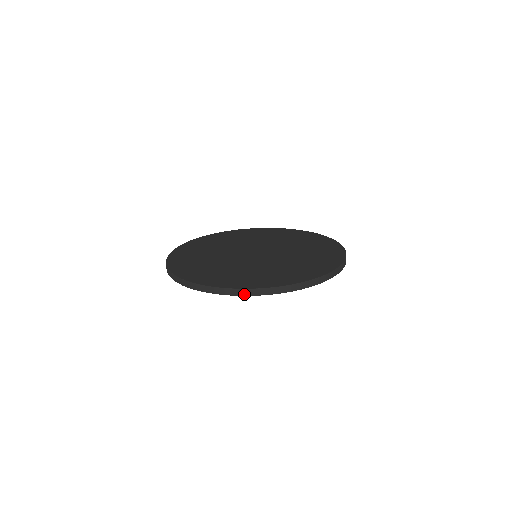
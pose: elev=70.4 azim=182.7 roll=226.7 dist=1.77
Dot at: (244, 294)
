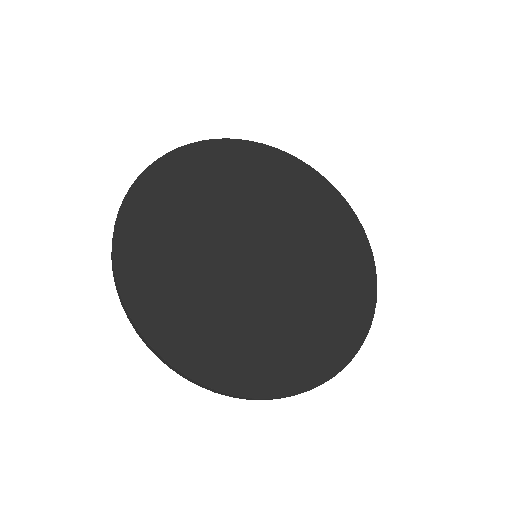
Dot at: (183, 376)
